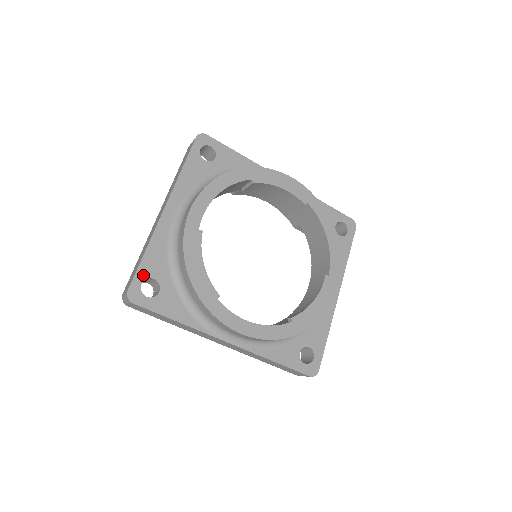
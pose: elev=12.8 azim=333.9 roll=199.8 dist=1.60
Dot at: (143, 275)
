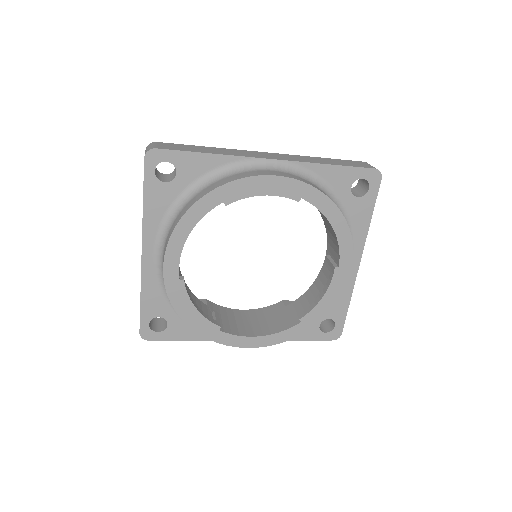
Dot at: (147, 317)
